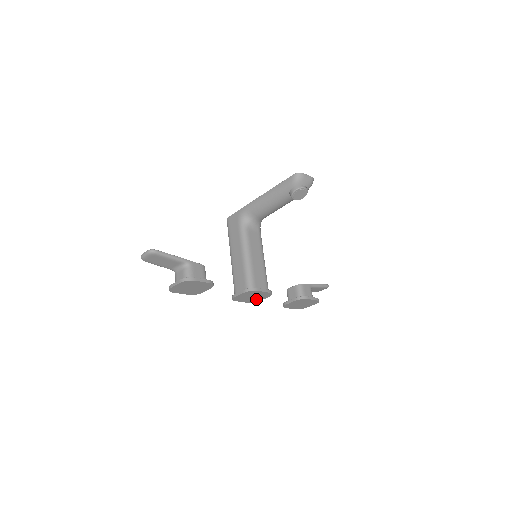
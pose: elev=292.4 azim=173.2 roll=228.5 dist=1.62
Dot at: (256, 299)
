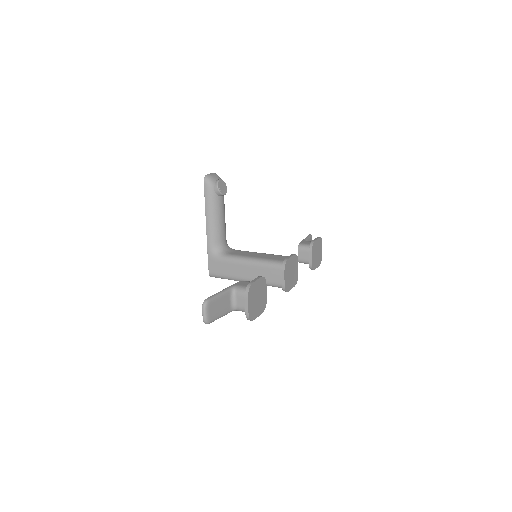
Dot at: (295, 275)
